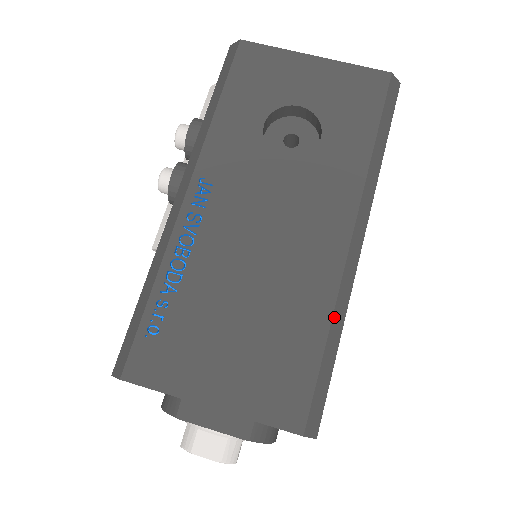
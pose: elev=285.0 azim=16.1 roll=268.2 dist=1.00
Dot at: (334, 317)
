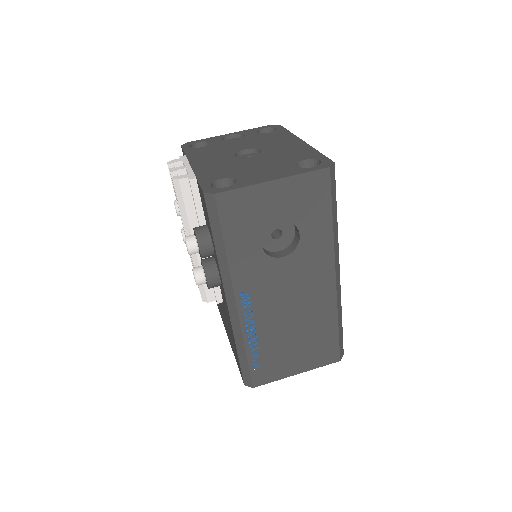
Dot at: (338, 315)
